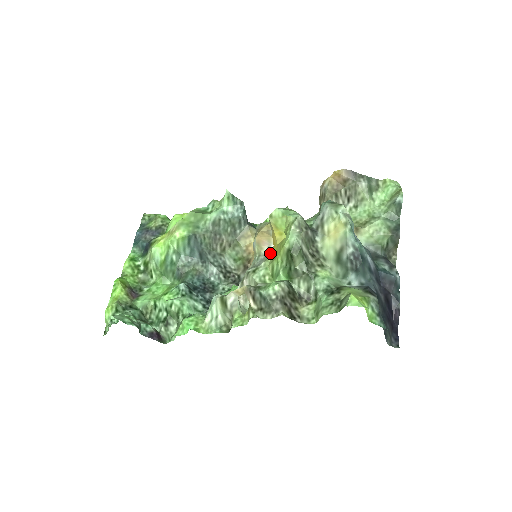
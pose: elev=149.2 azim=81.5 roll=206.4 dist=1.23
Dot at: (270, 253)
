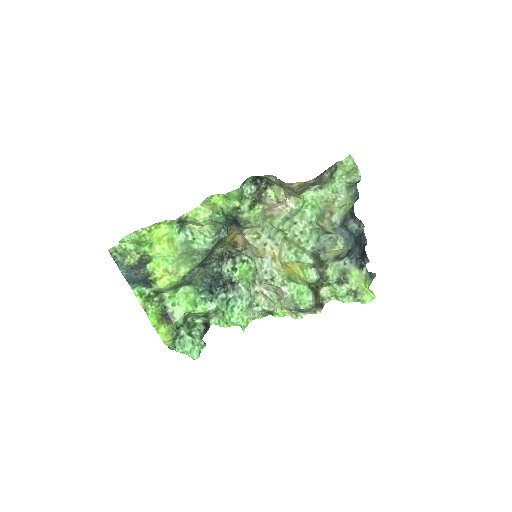
Dot at: (273, 258)
